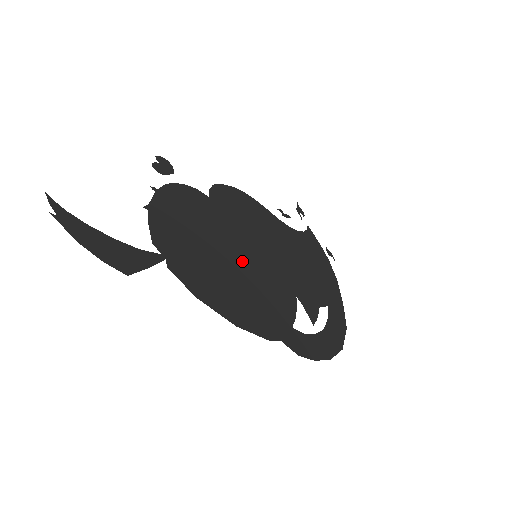
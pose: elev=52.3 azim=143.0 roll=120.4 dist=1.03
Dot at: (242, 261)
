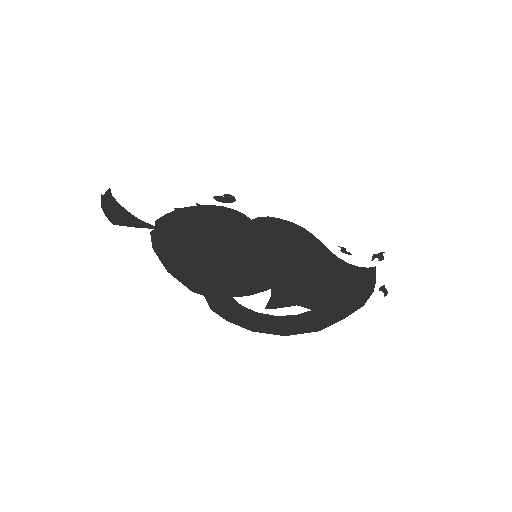
Dot at: (233, 252)
